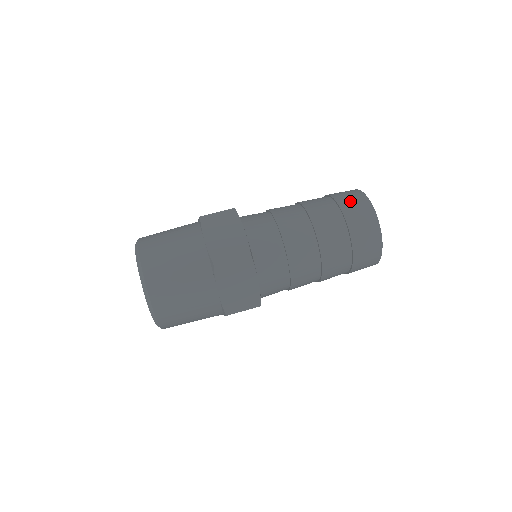
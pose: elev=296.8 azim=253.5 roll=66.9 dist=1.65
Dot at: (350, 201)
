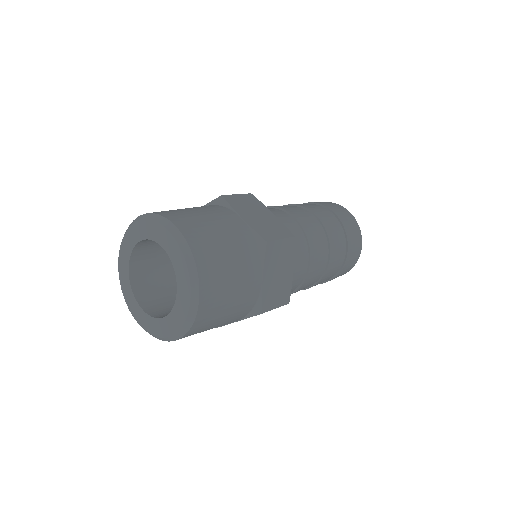
Dot at: occluded
